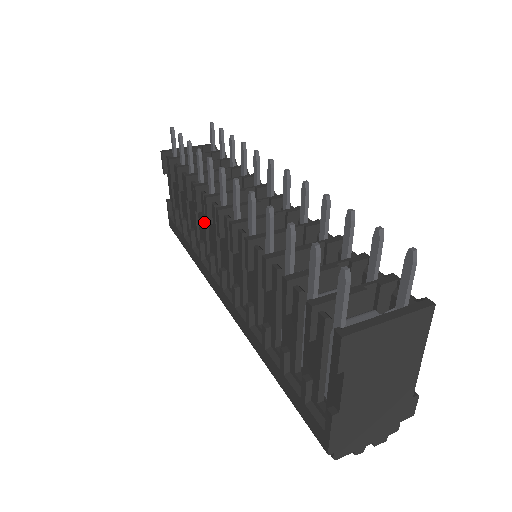
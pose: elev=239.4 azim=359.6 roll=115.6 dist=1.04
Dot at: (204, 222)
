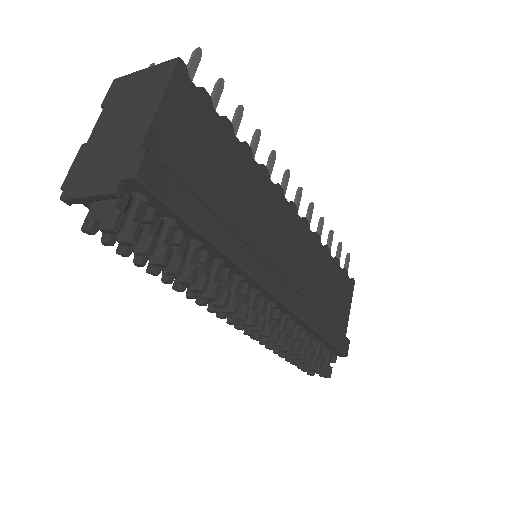
Dot at: occluded
